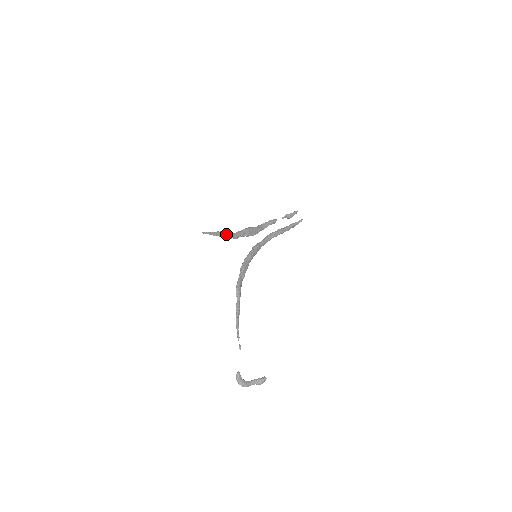
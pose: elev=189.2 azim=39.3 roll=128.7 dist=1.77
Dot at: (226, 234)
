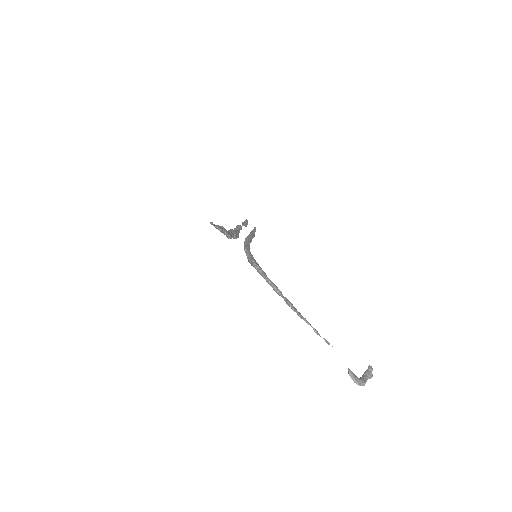
Dot at: (225, 229)
